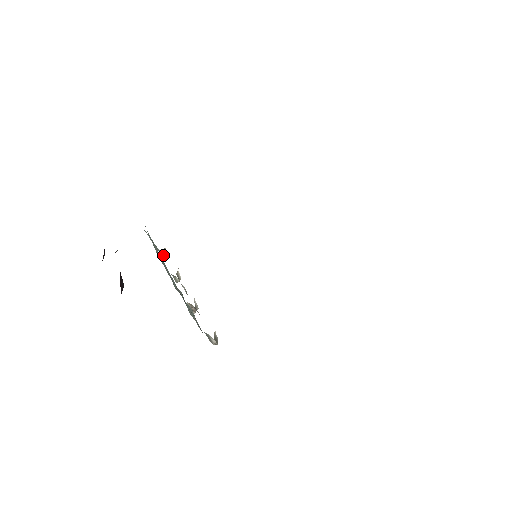
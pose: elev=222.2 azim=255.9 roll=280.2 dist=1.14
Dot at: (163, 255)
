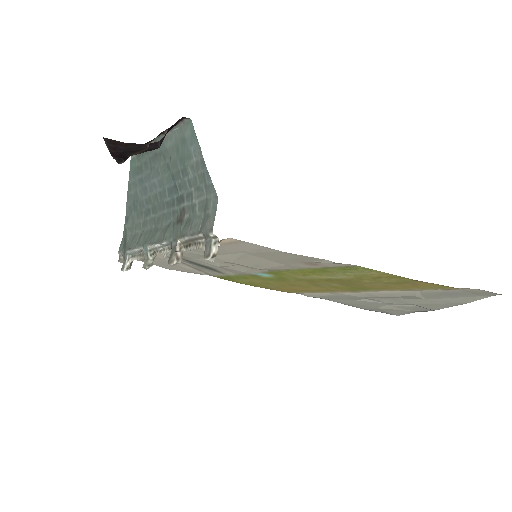
Dot at: (128, 262)
